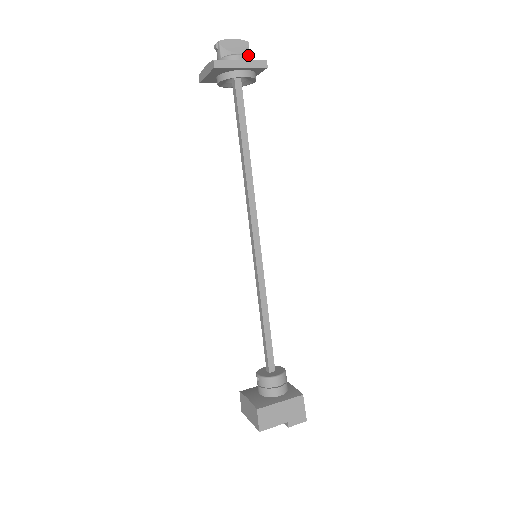
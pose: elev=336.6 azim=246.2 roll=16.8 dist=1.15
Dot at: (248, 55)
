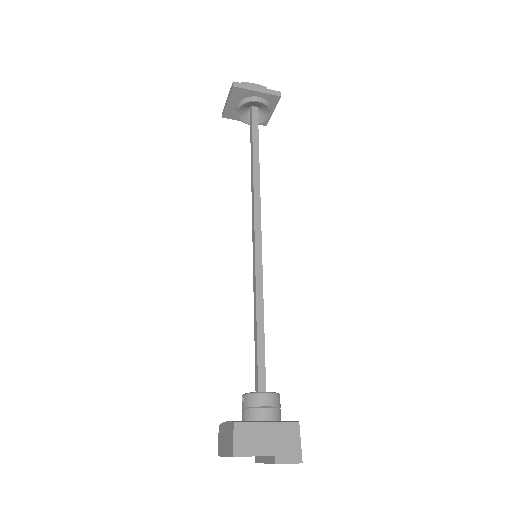
Dot at: occluded
